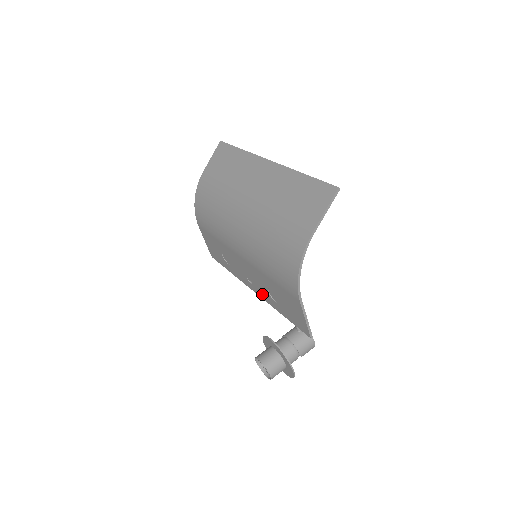
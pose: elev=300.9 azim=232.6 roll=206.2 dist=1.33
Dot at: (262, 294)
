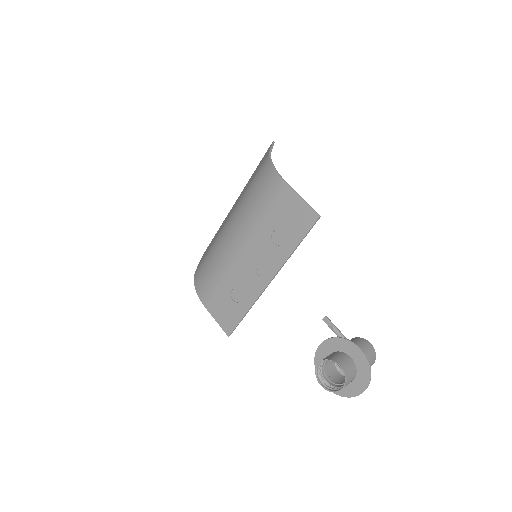
Dot at: (274, 264)
